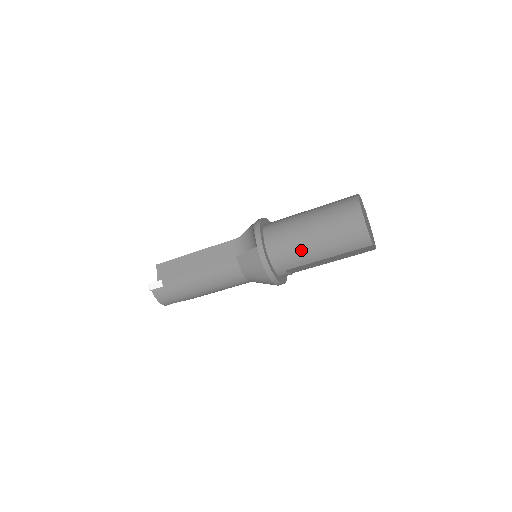
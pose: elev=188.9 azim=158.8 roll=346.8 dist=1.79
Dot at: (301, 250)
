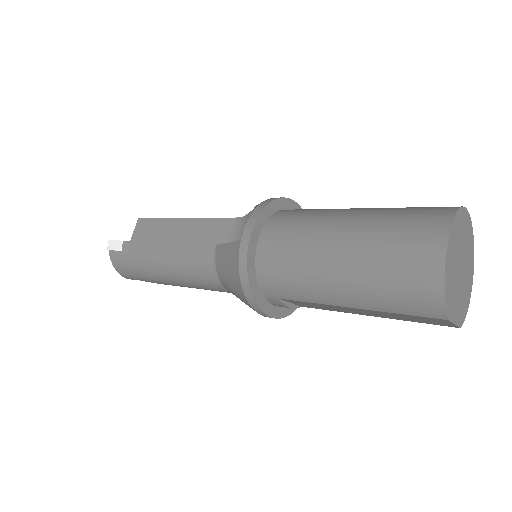
Dot at: (308, 274)
